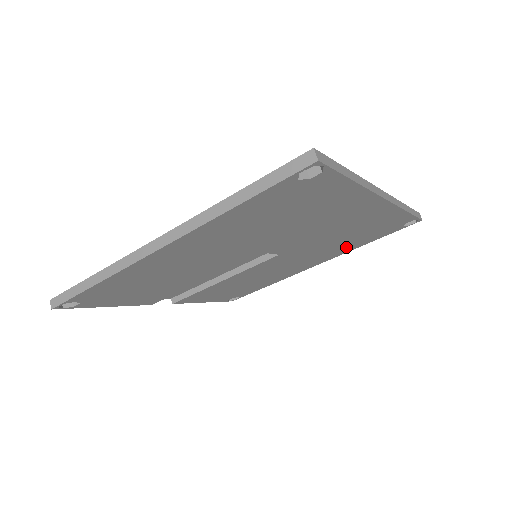
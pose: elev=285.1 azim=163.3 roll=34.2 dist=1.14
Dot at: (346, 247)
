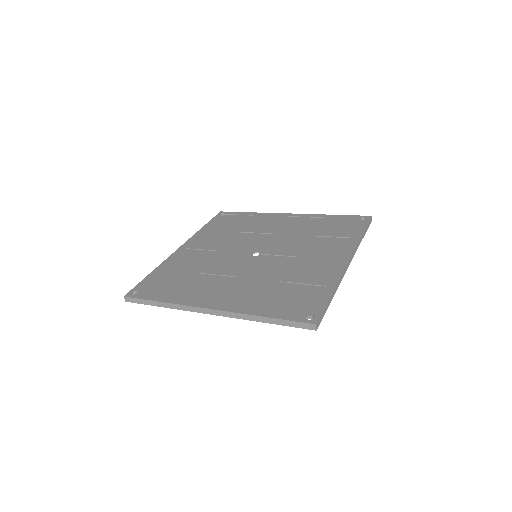
Dot at: occluded
